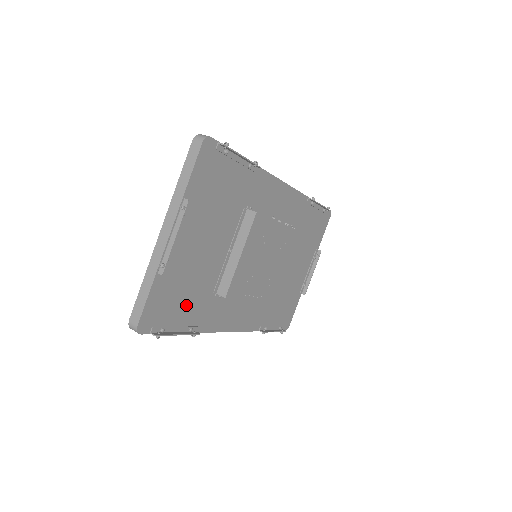
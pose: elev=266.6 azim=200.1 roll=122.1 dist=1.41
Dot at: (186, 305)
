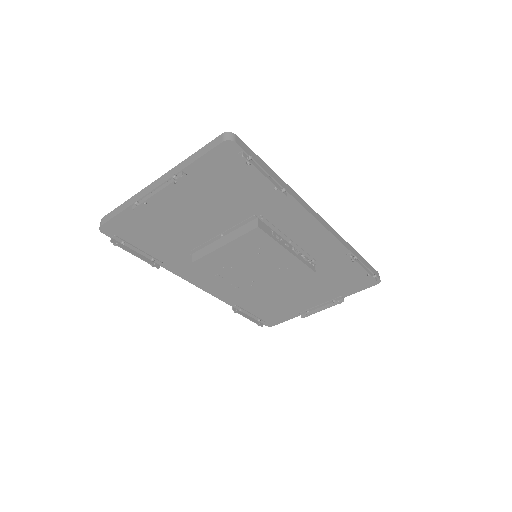
Dot at: (156, 242)
